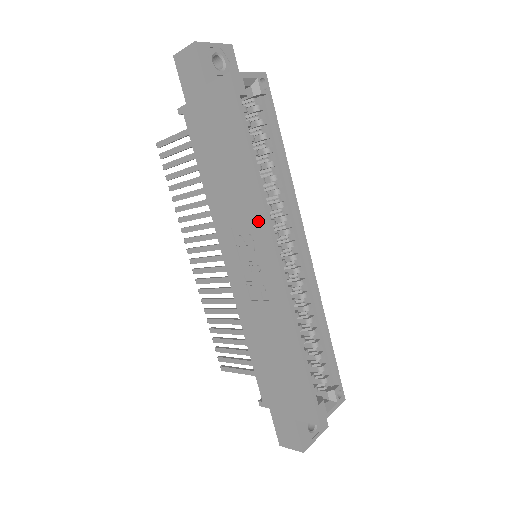
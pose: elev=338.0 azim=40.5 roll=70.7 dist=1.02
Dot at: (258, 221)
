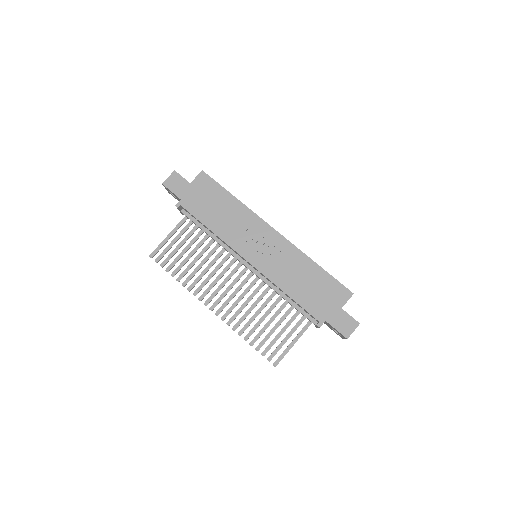
Dot at: (254, 221)
